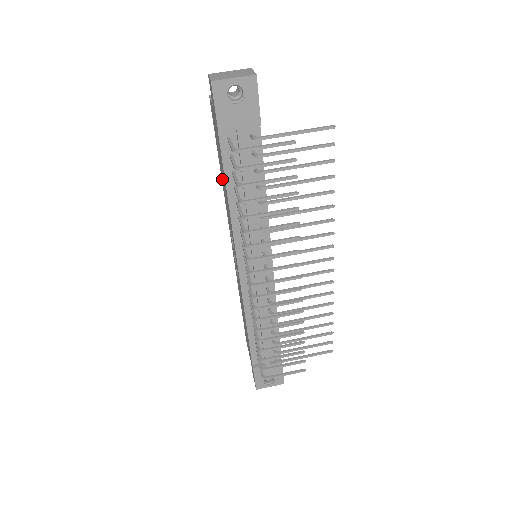
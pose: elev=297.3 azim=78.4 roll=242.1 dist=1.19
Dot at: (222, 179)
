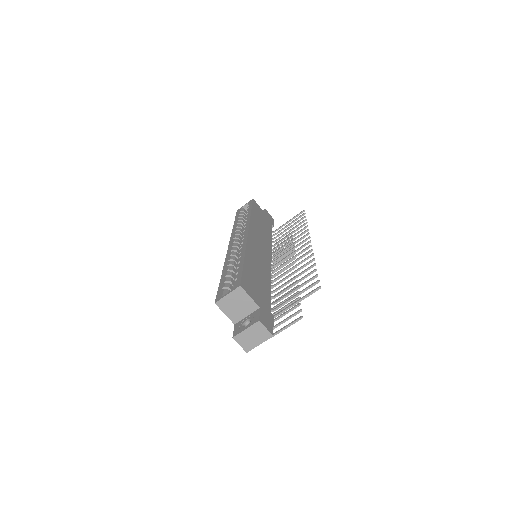
Dot at: occluded
